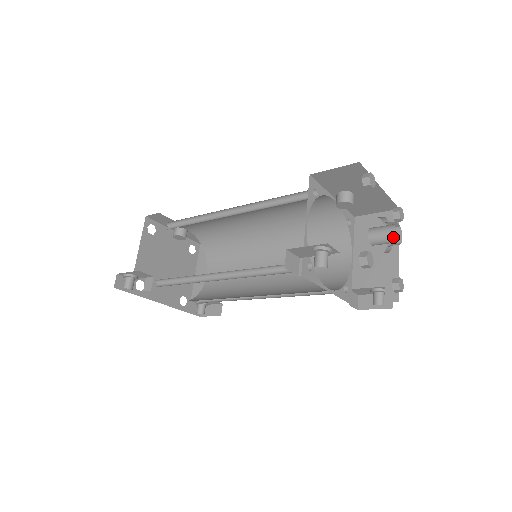
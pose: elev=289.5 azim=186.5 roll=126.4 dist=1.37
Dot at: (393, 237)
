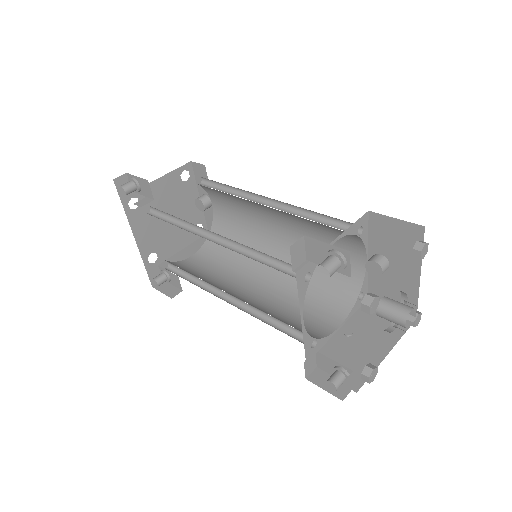
Dot at: (404, 316)
